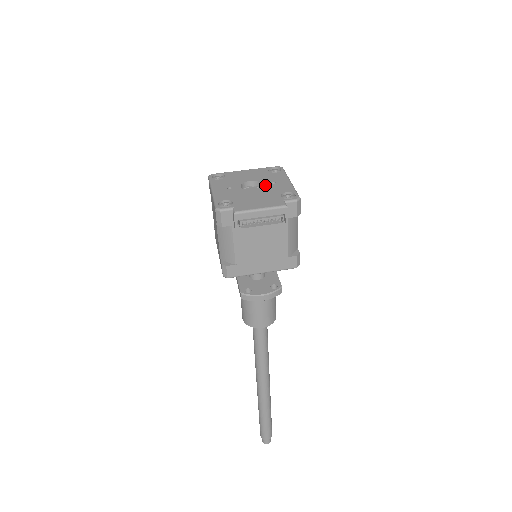
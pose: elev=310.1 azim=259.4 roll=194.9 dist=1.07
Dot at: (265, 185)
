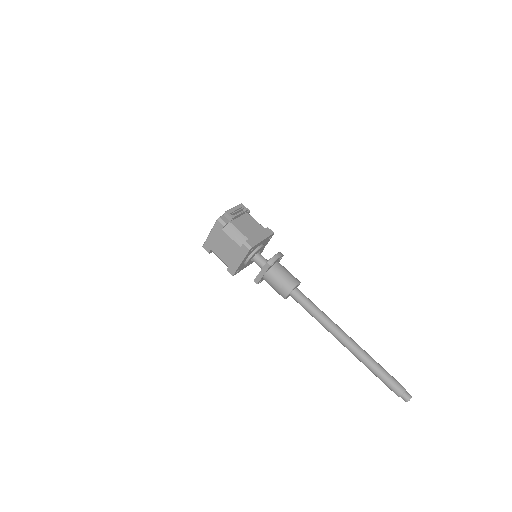
Dot at: occluded
